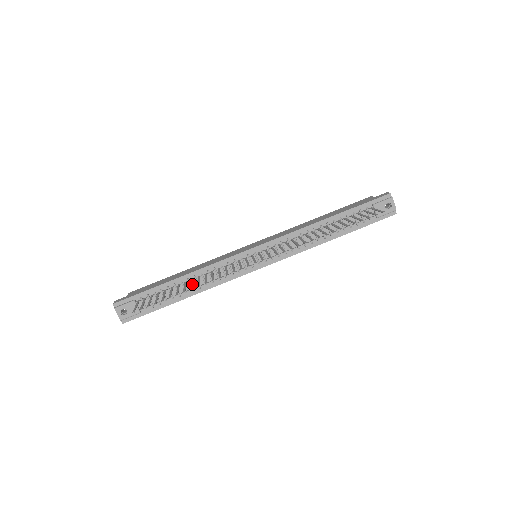
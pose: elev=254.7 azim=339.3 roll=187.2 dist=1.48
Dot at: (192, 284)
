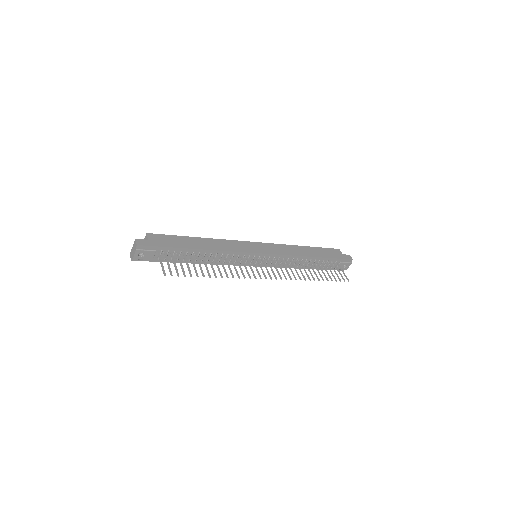
Dot at: occluded
